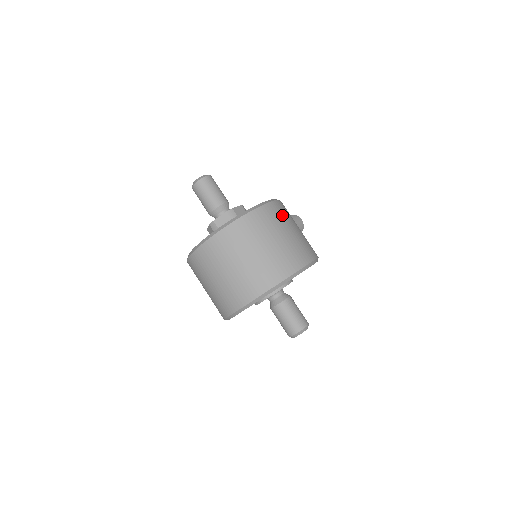
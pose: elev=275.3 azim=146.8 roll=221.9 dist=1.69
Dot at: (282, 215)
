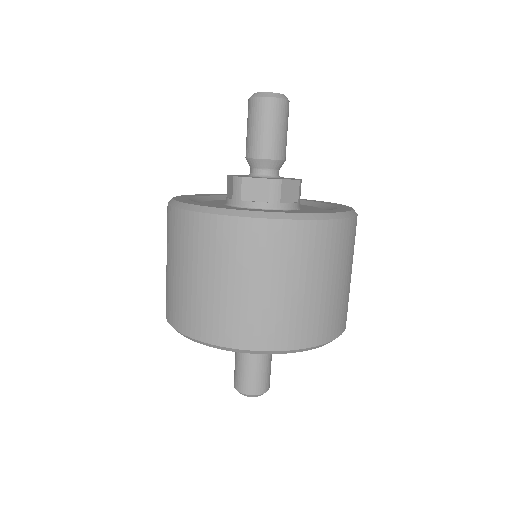
Dot at: occluded
